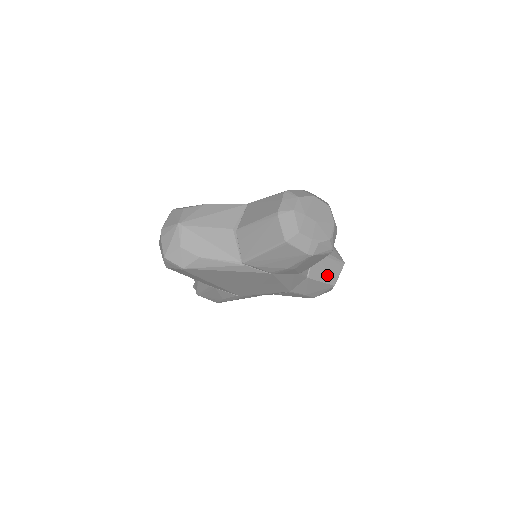
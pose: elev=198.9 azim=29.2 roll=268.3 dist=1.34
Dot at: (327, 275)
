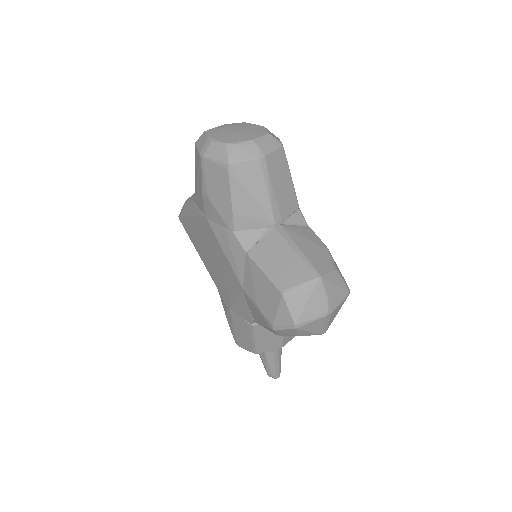
Dot at: (278, 270)
